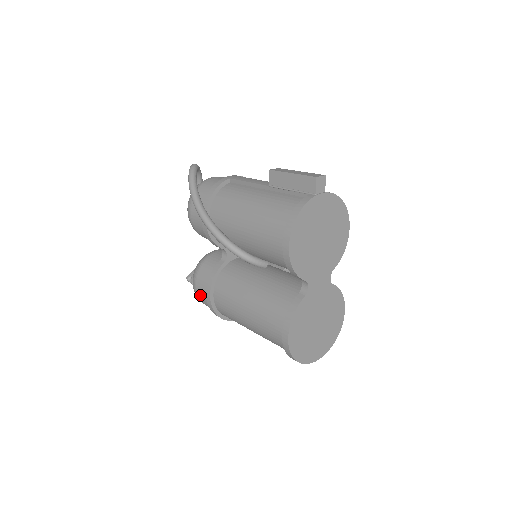
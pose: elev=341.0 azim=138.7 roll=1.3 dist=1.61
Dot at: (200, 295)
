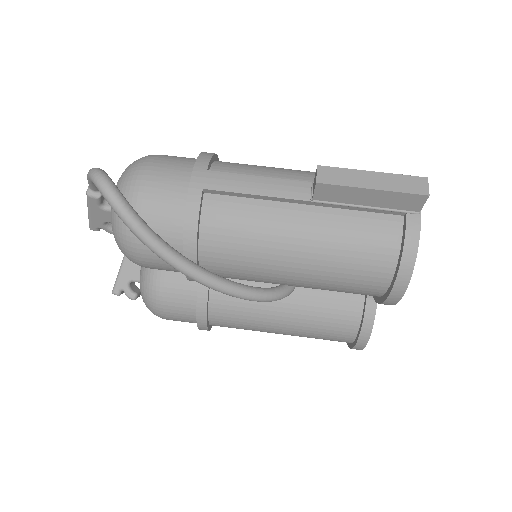
Dot at: (174, 320)
